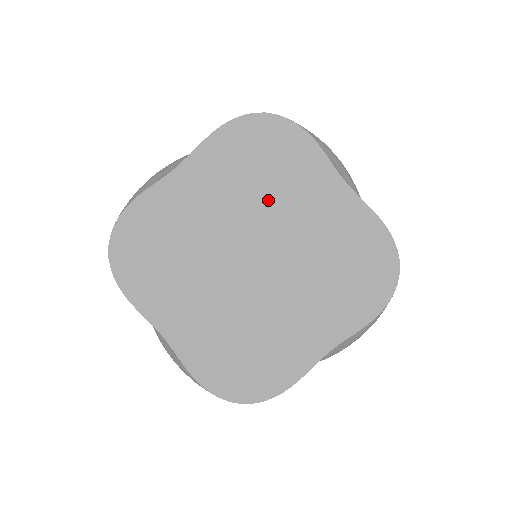
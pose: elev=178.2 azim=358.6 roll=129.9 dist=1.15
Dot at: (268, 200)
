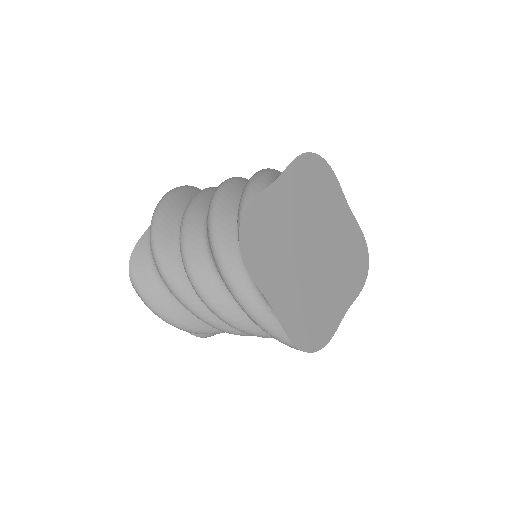
Dot at: (319, 211)
